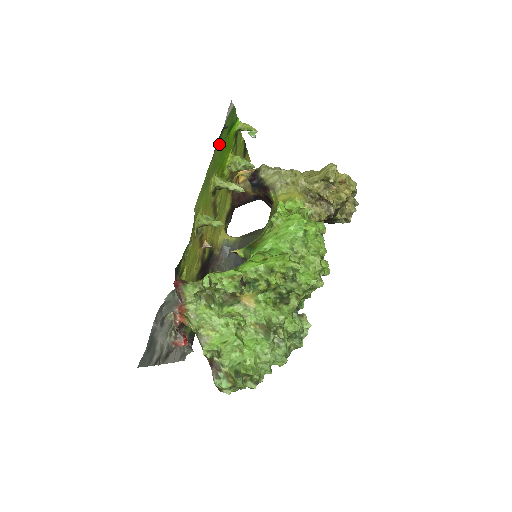
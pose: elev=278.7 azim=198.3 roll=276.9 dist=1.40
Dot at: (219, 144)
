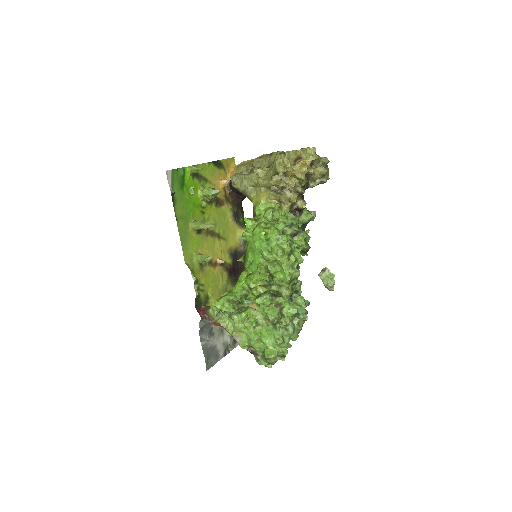
Dot at: (177, 205)
